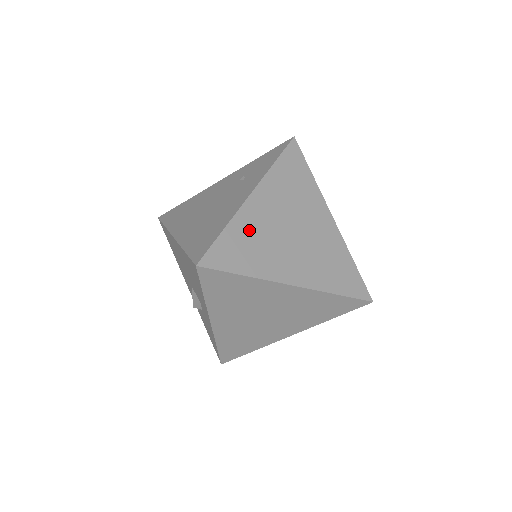
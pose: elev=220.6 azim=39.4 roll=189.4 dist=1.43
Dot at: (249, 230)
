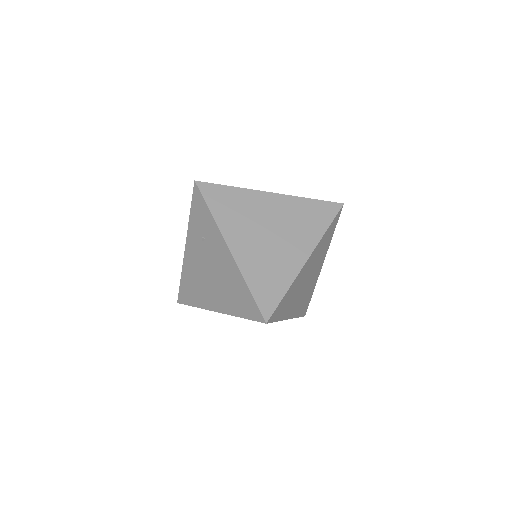
Dot at: (256, 268)
